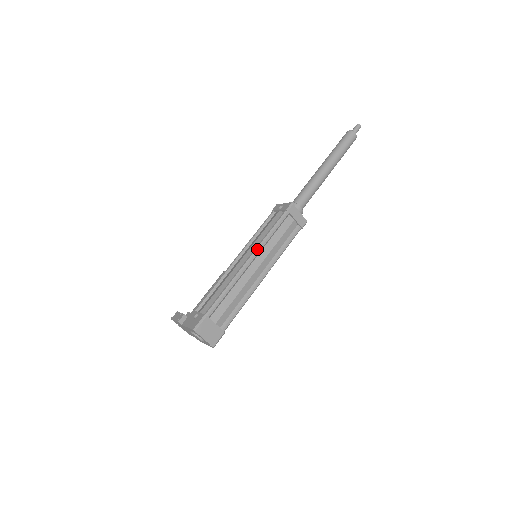
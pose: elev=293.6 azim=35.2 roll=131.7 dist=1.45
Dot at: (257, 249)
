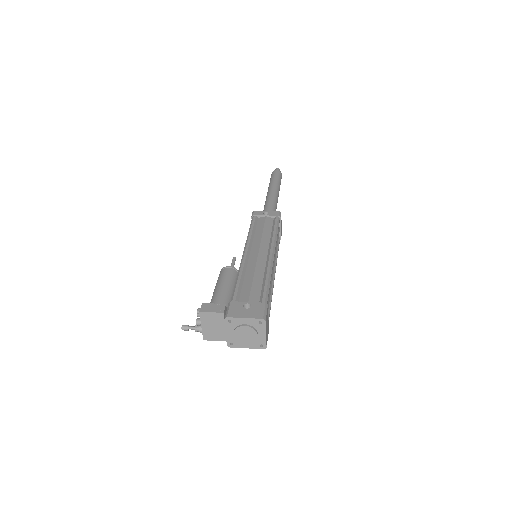
Dot at: (275, 245)
